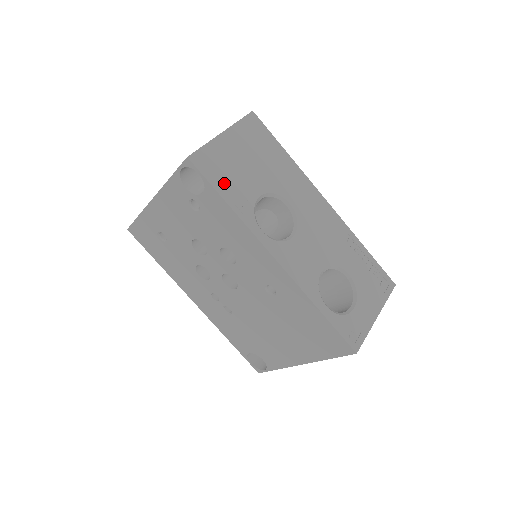
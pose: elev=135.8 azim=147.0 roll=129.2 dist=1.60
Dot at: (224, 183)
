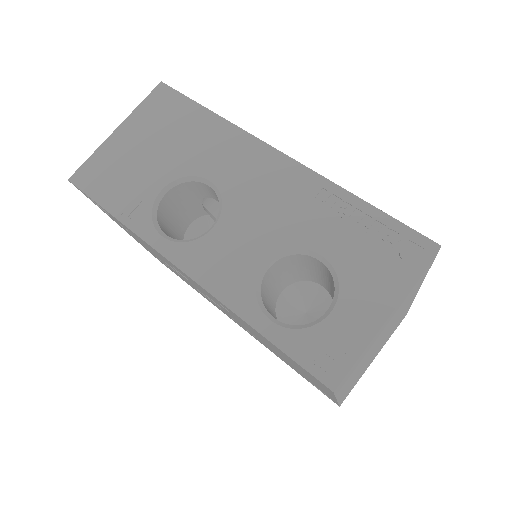
Dot at: (112, 192)
